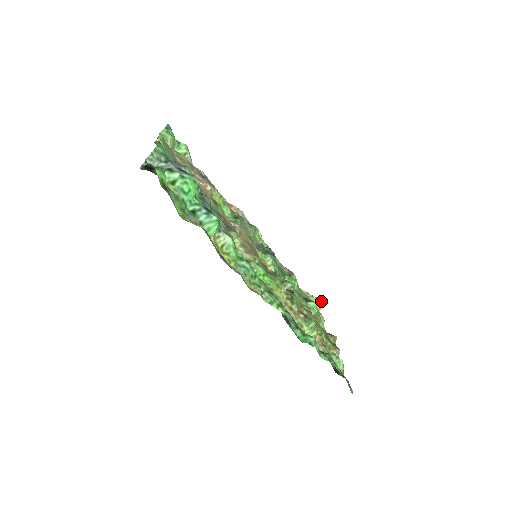
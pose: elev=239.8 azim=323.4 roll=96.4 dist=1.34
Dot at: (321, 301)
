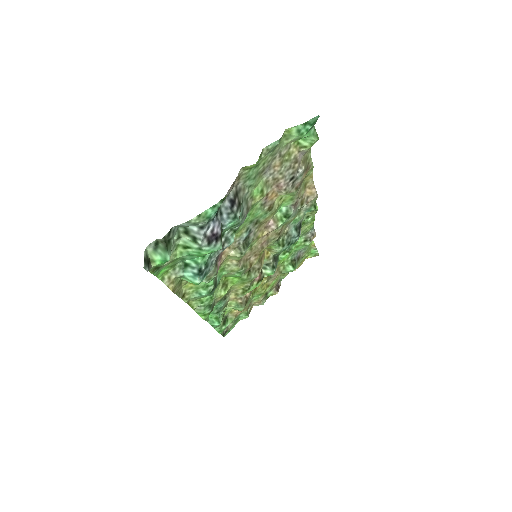
Dot at: (318, 255)
